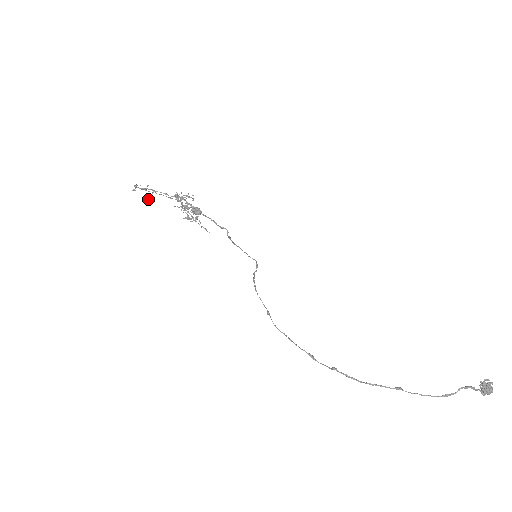
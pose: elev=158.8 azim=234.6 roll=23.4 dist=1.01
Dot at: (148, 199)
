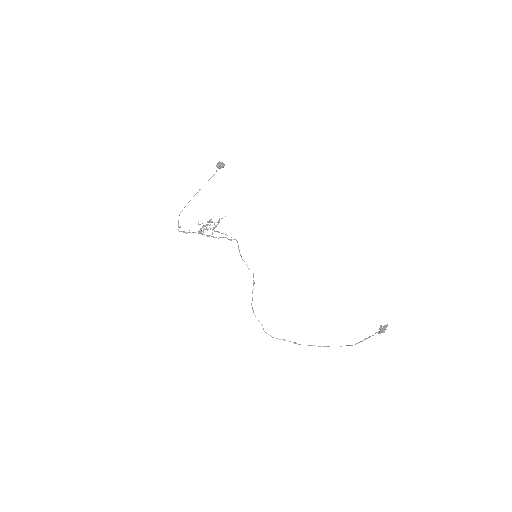
Dot at: (189, 230)
